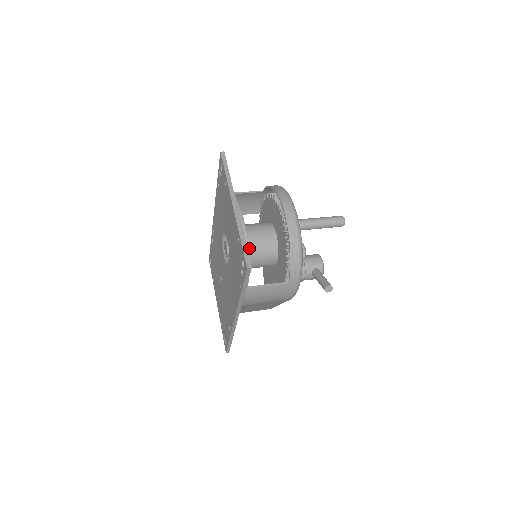
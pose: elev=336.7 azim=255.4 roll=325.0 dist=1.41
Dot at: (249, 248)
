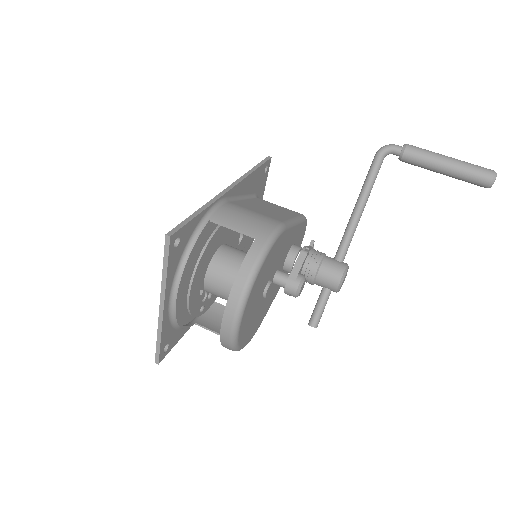
Dot at: (211, 293)
